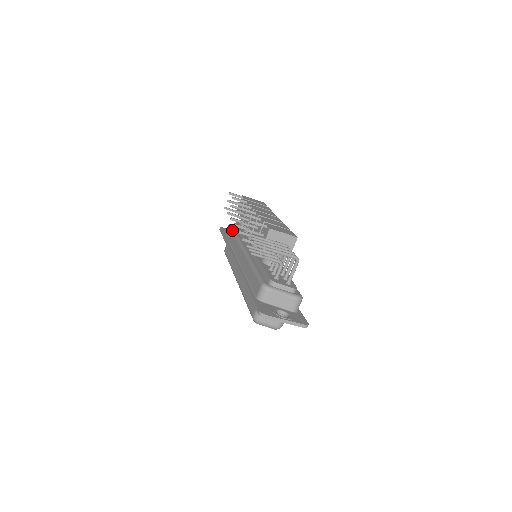
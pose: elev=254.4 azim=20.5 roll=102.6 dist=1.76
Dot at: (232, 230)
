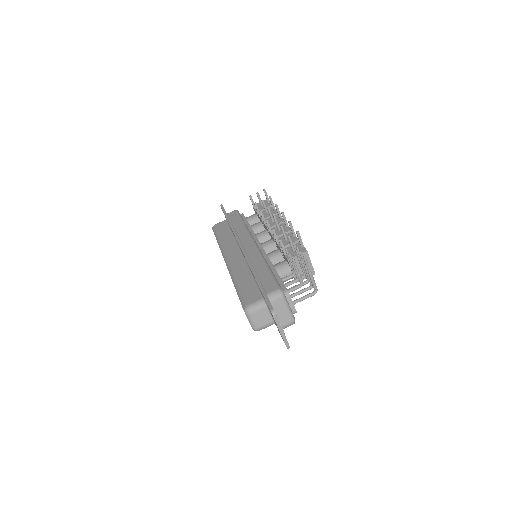
Dot at: (241, 217)
